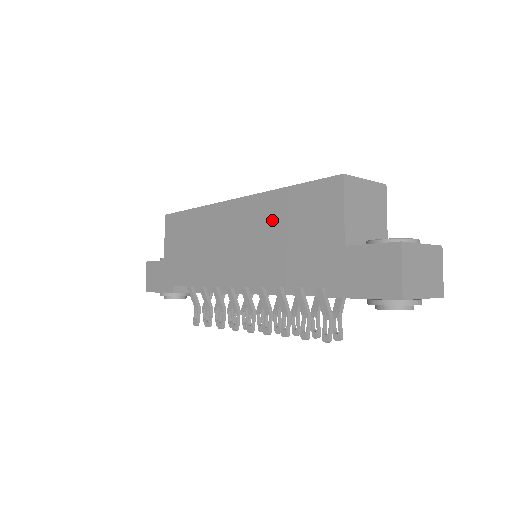
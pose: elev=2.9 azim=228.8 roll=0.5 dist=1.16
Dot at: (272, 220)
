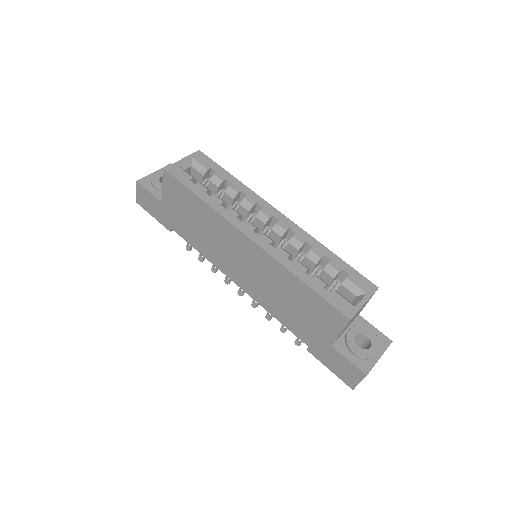
Dot at: (282, 285)
